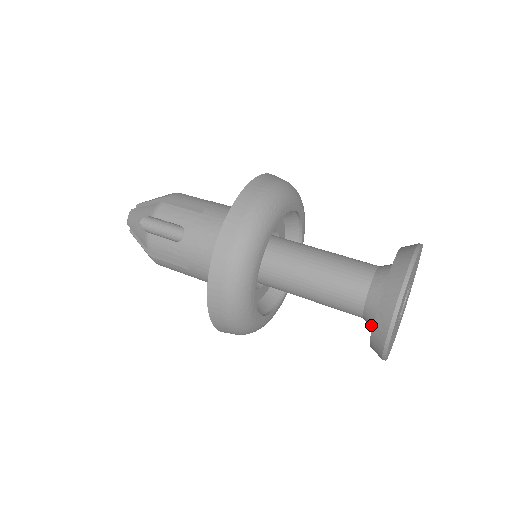
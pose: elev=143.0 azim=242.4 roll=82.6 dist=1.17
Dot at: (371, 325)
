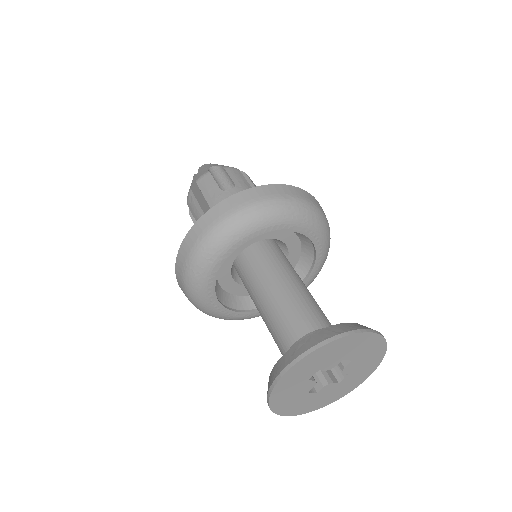
Dot at: occluded
